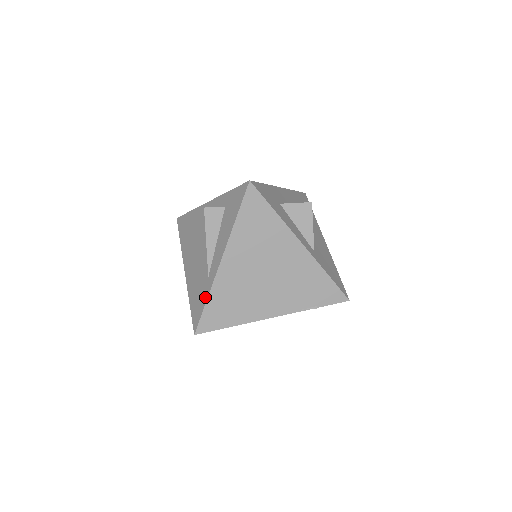
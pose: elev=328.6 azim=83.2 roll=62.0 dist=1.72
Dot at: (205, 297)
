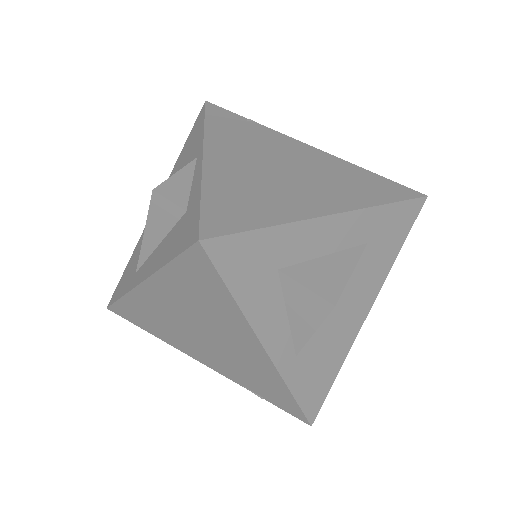
Dot at: (123, 291)
